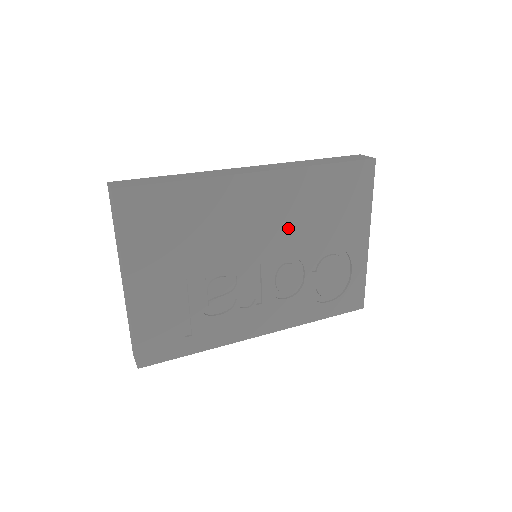
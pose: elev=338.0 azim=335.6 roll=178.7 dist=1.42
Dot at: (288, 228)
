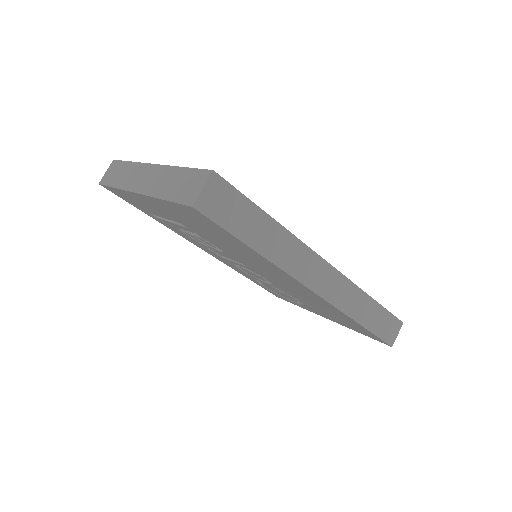
Dot at: (289, 289)
